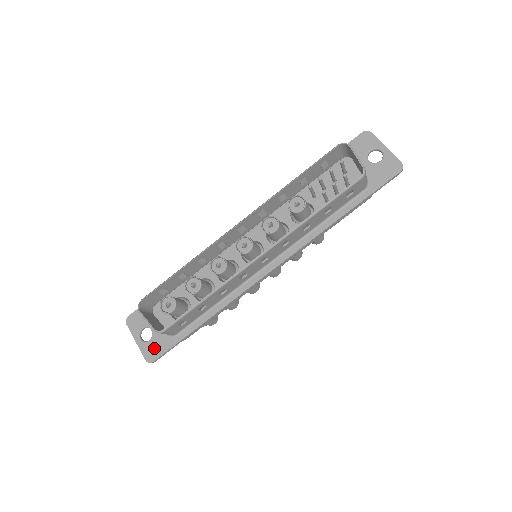
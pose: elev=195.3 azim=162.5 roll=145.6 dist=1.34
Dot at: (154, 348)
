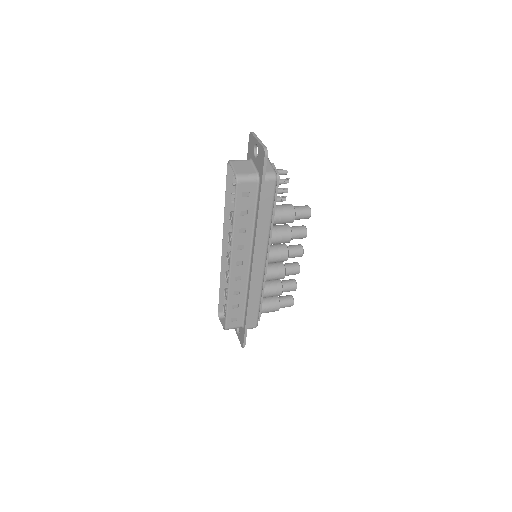
Dot at: (241, 338)
